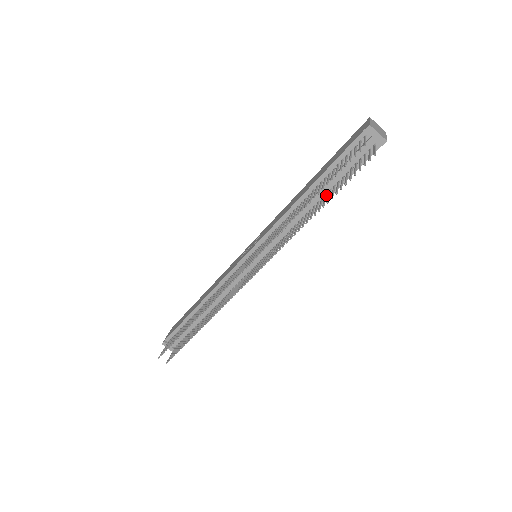
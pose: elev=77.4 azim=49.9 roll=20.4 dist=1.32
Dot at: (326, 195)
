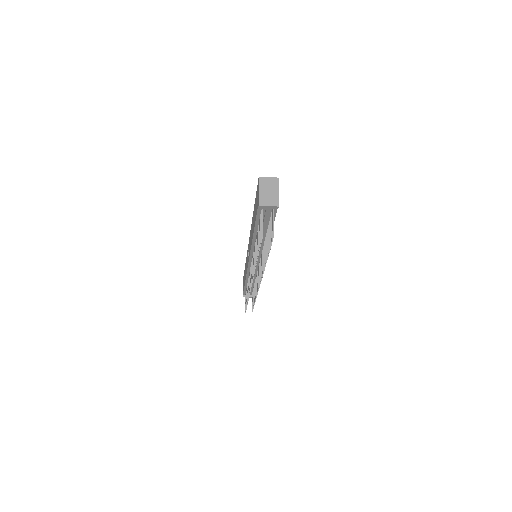
Dot at: (267, 236)
